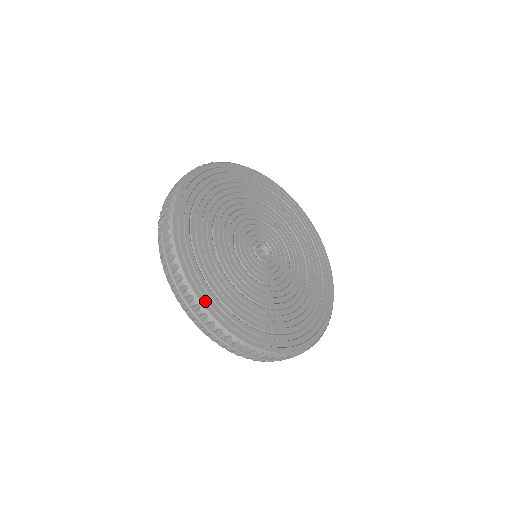
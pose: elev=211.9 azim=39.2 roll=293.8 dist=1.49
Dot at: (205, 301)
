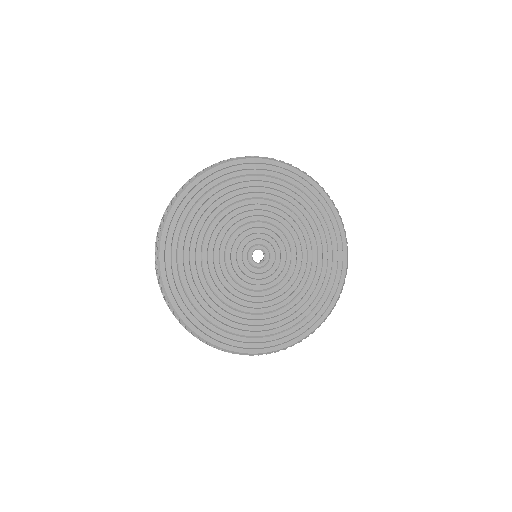
Dot at: (179, 308)
